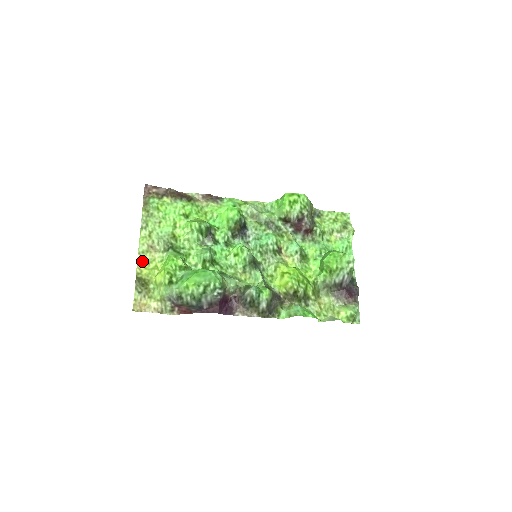
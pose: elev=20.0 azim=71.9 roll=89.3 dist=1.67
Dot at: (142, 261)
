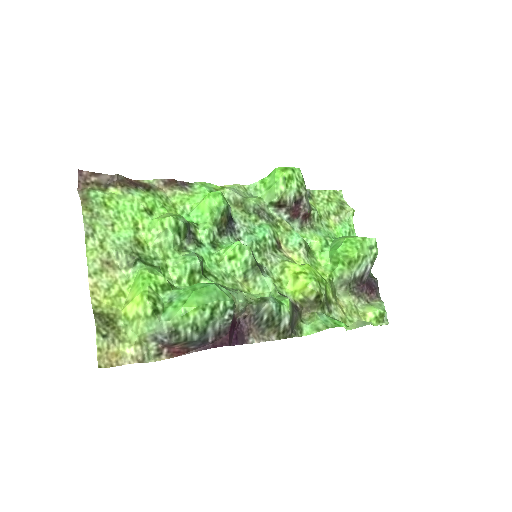
Dot at: (97, 287)
